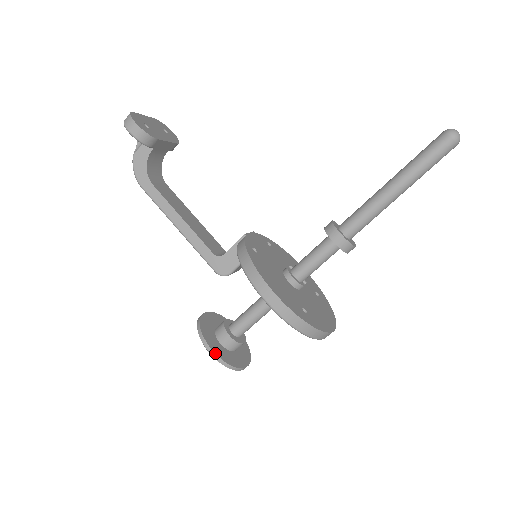
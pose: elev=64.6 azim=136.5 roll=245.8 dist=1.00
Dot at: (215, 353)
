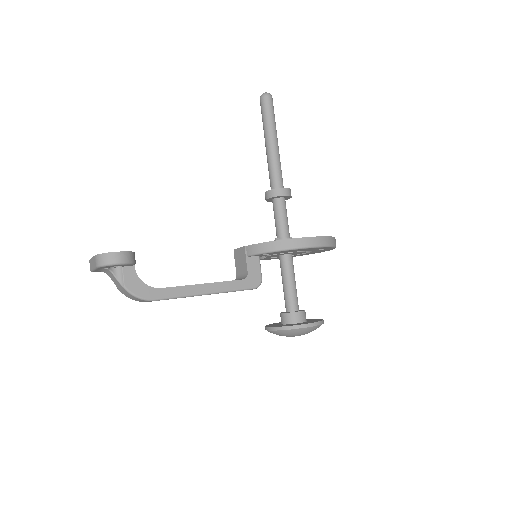
Dot at: (313, 323)
